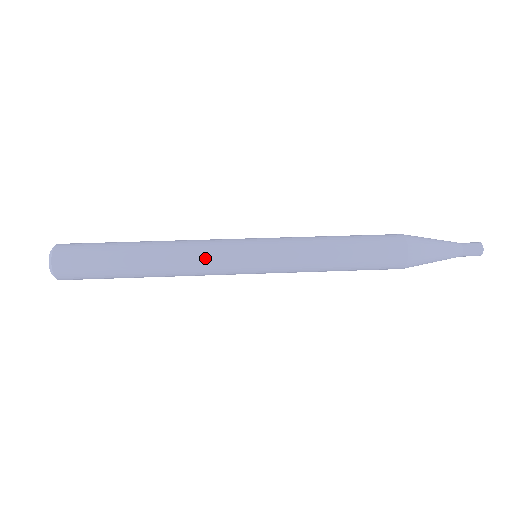
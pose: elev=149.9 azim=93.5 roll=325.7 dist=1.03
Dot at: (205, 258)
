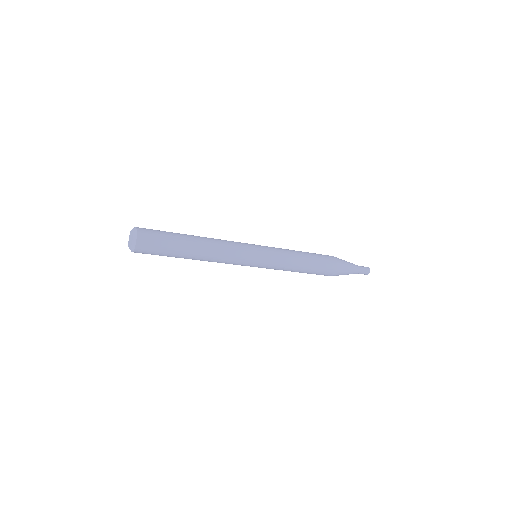
Dot at: (229, 241)
